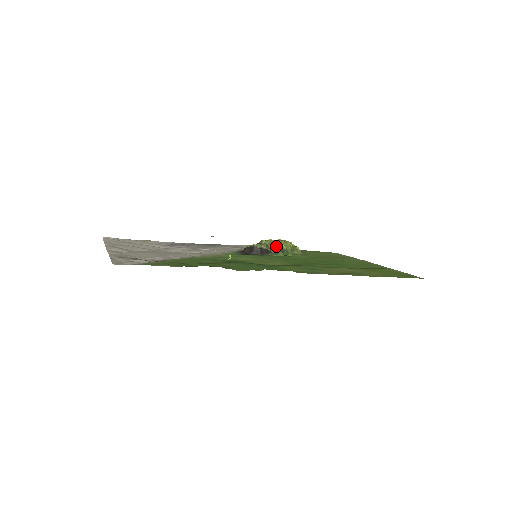
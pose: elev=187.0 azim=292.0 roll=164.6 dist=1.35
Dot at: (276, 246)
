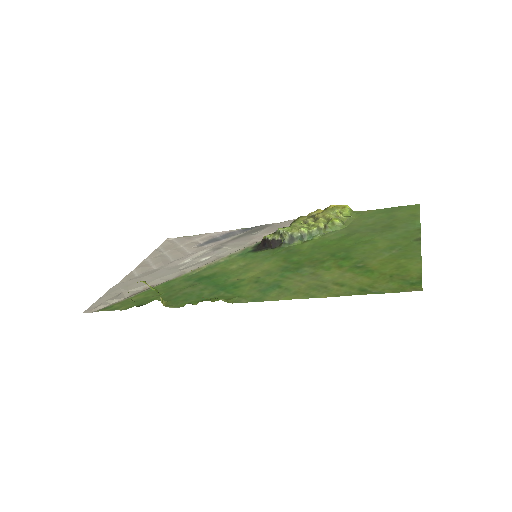
Dot at: (292, 233)
